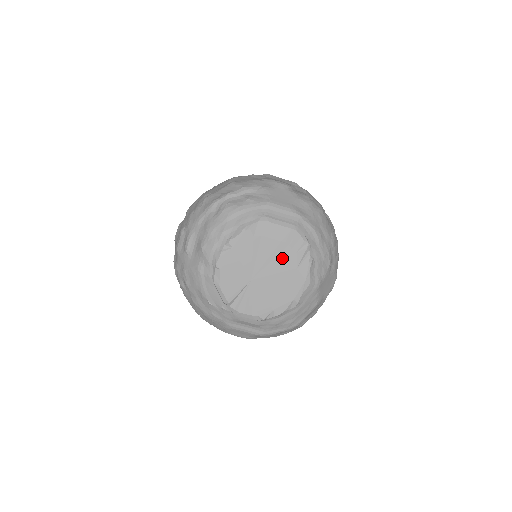
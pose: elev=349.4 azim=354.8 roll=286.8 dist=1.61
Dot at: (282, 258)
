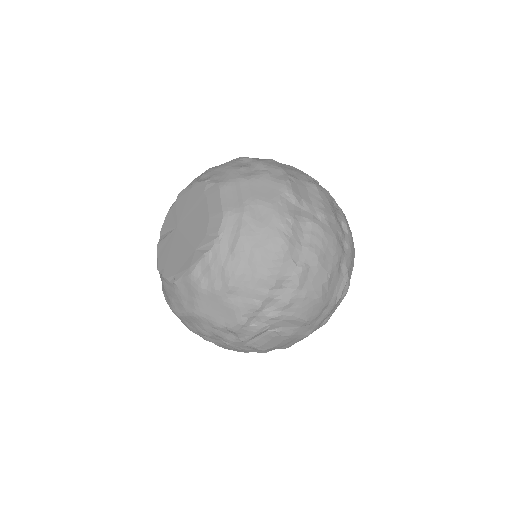
Dot at: (198, 230)
